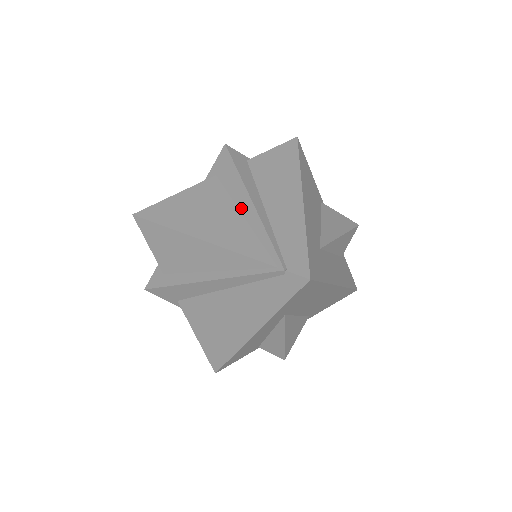
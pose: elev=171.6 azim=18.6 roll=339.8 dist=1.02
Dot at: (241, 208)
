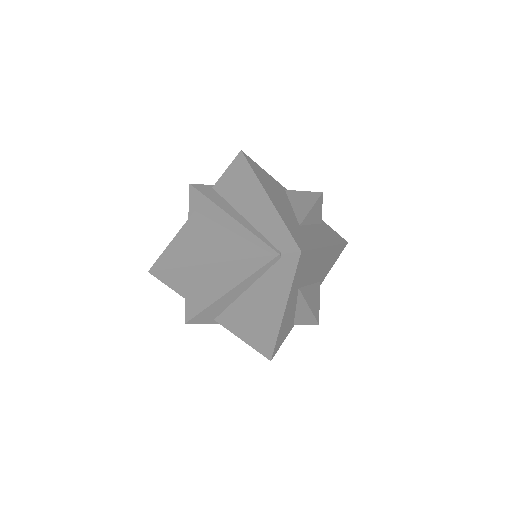
Dot at: (226, 226)
